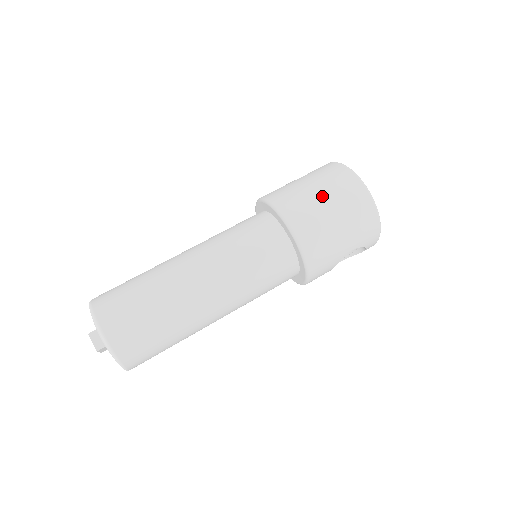
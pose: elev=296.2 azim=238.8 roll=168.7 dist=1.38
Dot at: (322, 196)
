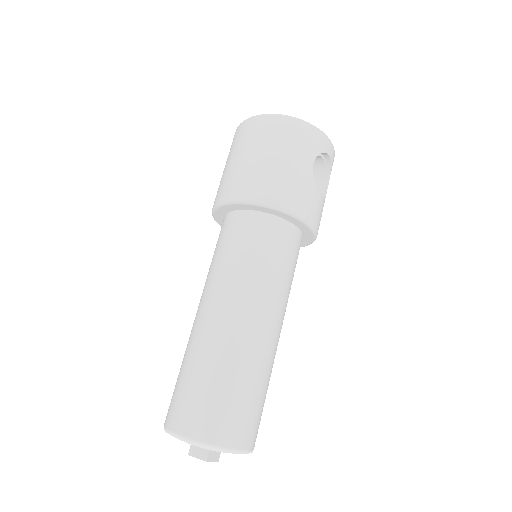
Dot at: (241, 157)
